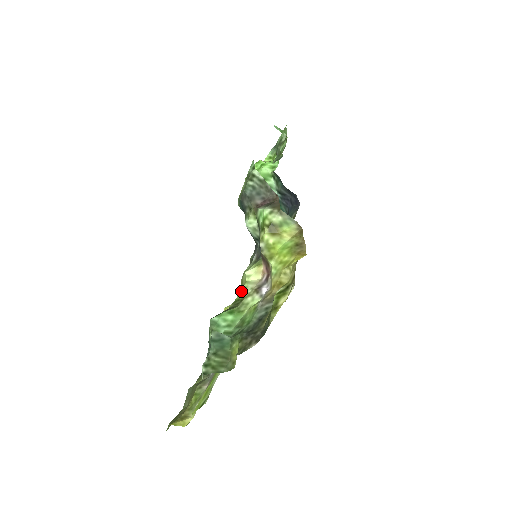
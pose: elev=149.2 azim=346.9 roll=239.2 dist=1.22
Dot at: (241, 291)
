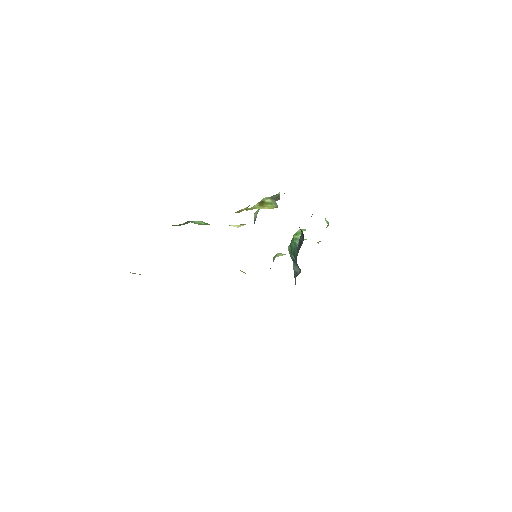
Dot at: occluded
